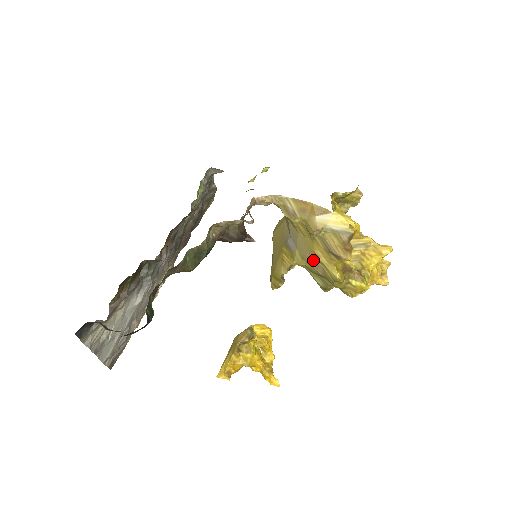
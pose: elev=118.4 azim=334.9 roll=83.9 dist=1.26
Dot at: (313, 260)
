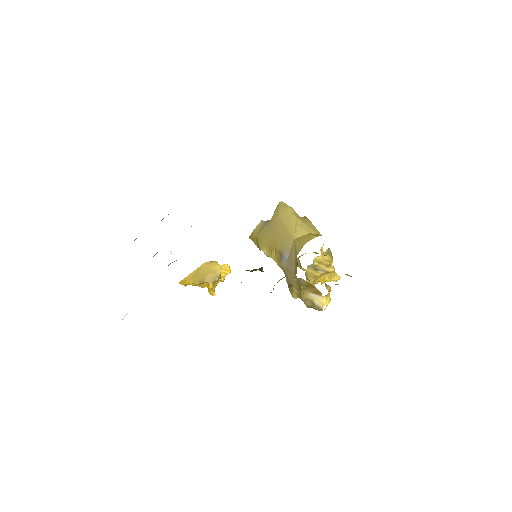
Dot at: (289, 281)
